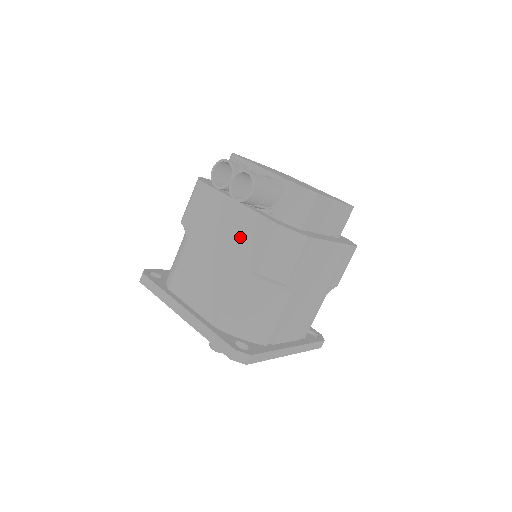
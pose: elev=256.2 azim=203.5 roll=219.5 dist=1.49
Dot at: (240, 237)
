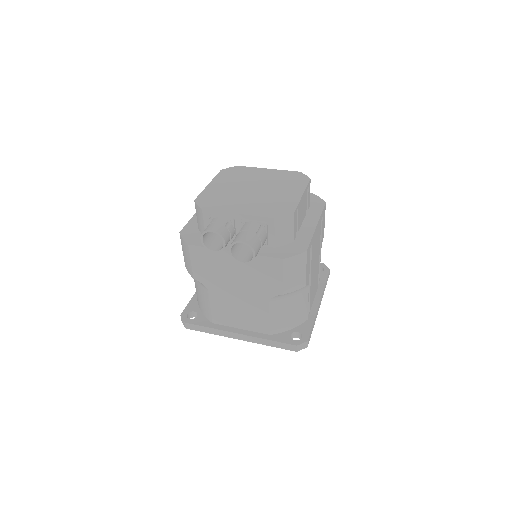
Dot at: (254, 275)
